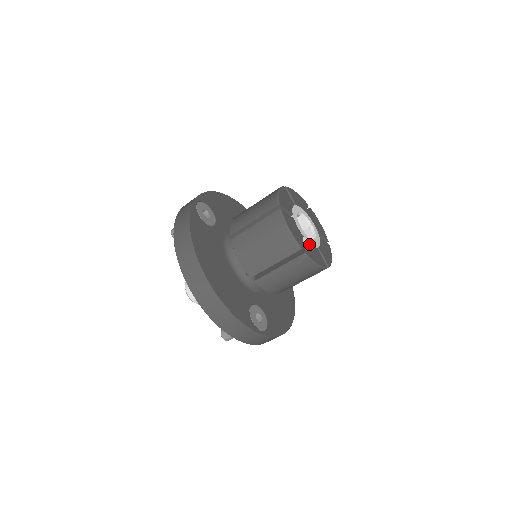
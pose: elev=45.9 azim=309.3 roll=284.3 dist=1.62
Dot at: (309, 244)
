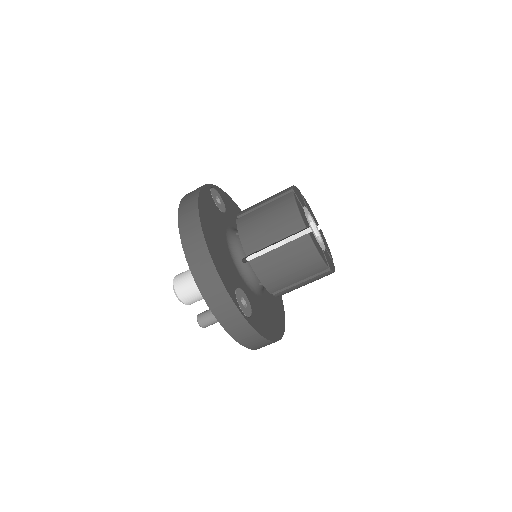
Dot at: (314, 236)
